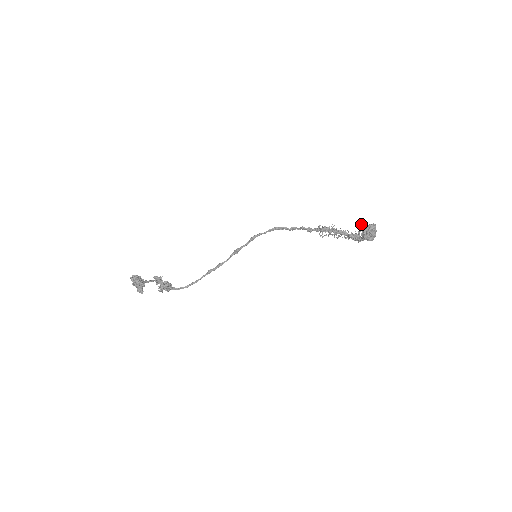
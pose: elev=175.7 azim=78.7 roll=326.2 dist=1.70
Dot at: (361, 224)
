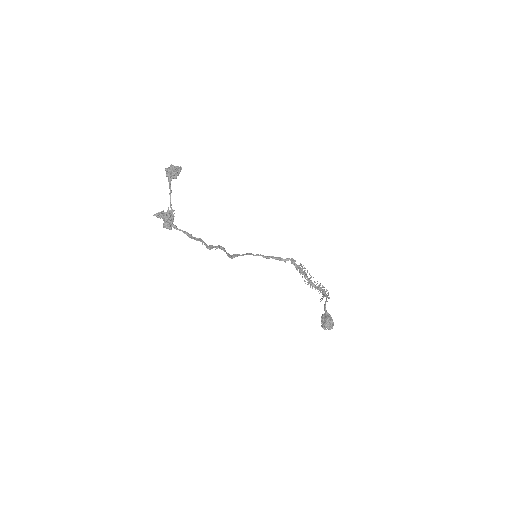
Dot at: (321, 300)
